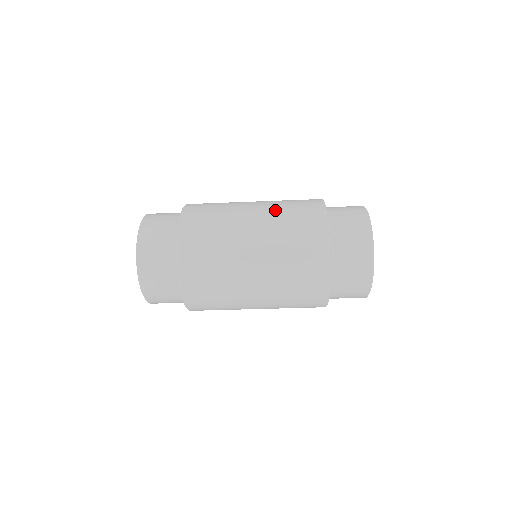
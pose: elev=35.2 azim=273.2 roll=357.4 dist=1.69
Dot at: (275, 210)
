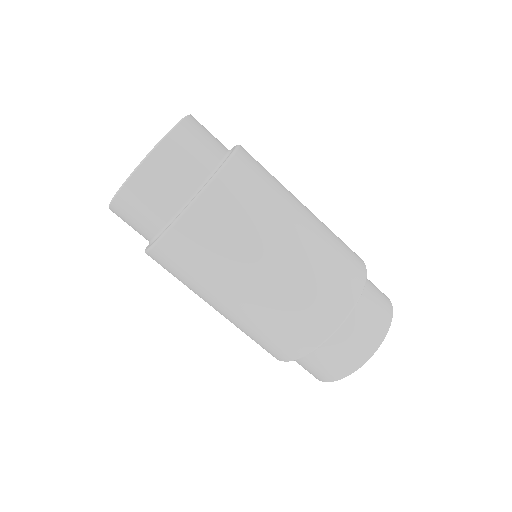
Dot at: (324, 224)
